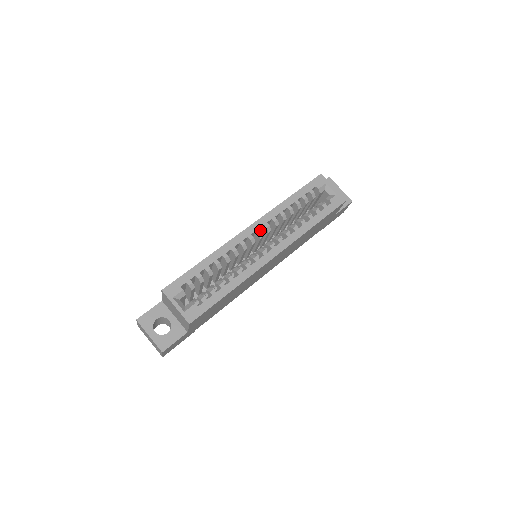
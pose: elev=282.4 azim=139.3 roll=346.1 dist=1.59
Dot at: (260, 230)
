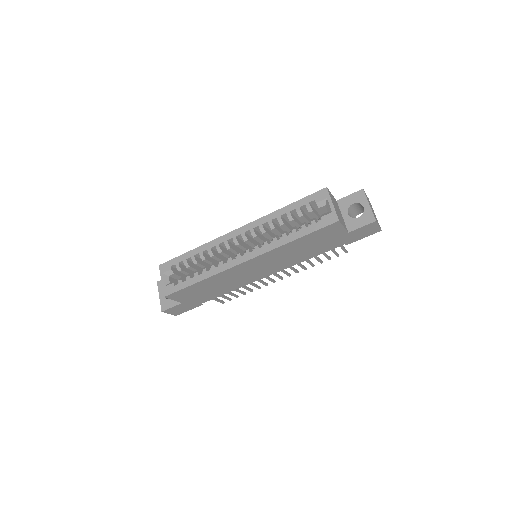
Dot at: (244, 234)
